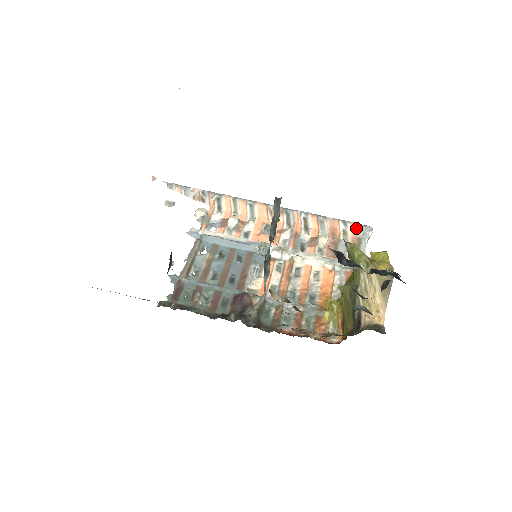
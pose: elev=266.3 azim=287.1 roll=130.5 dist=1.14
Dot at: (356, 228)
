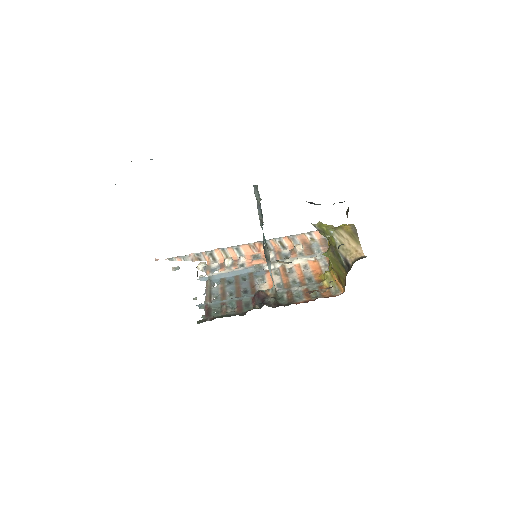
Dot at: (319, 233)
